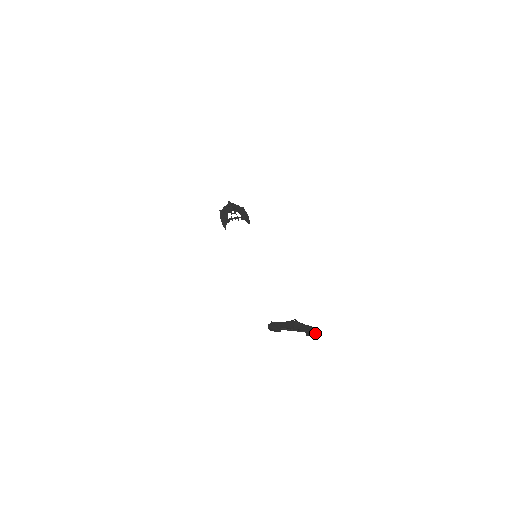
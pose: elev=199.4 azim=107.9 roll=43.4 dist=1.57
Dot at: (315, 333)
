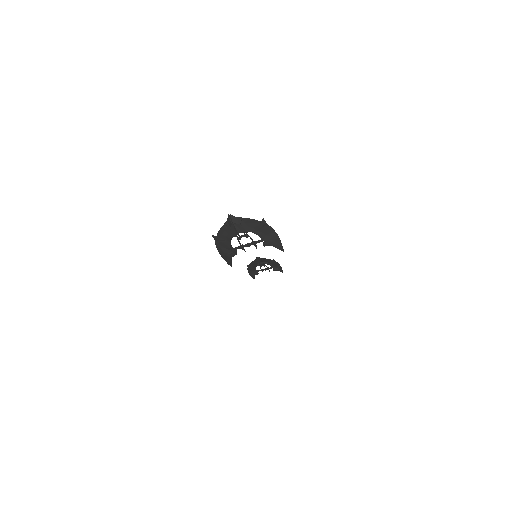
Dot at: (270, 236)
